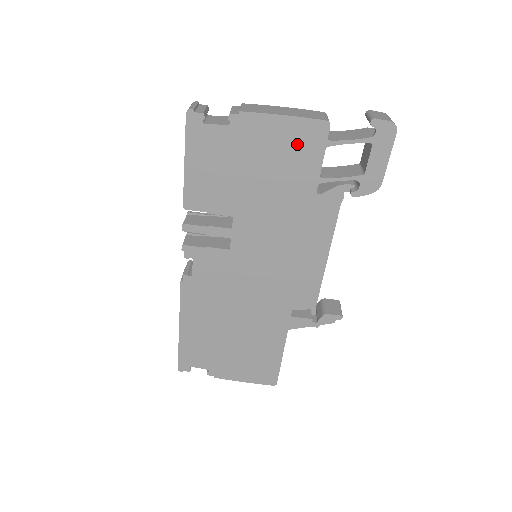
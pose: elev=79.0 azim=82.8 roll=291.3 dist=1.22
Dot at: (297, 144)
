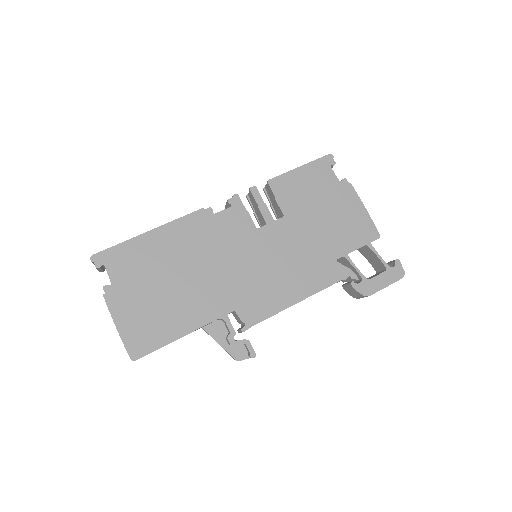
Dot at: (356, 227)
